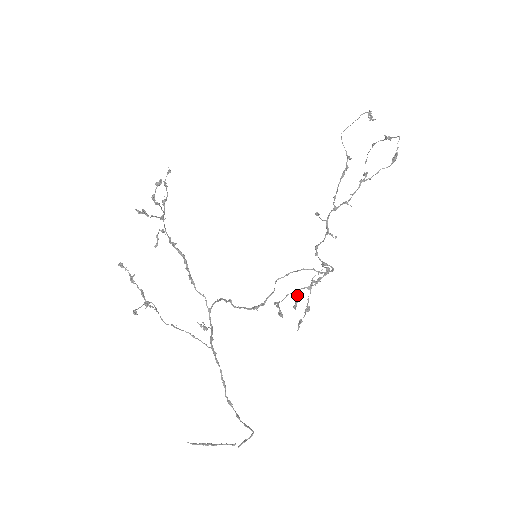
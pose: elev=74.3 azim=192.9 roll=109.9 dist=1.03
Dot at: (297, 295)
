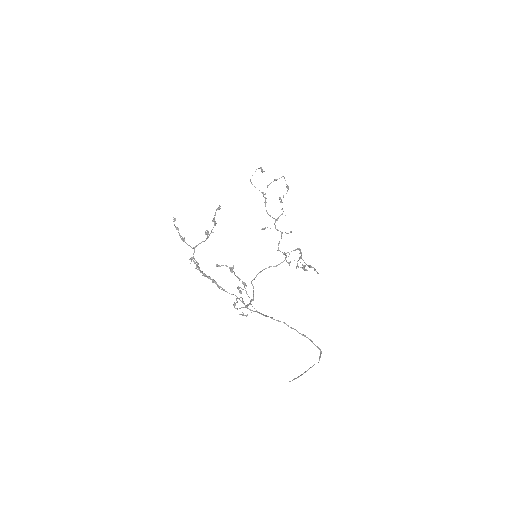
Dot at: (300, 262)
